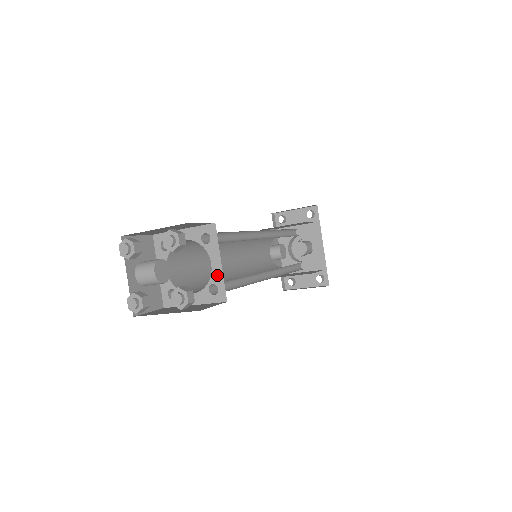
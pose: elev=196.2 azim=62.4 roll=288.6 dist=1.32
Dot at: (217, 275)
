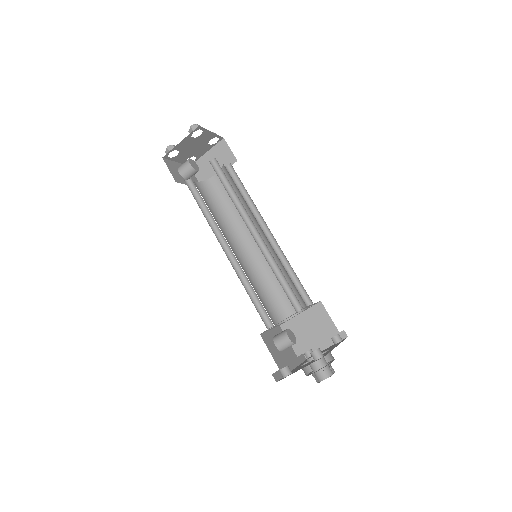
Dot at: occluded
